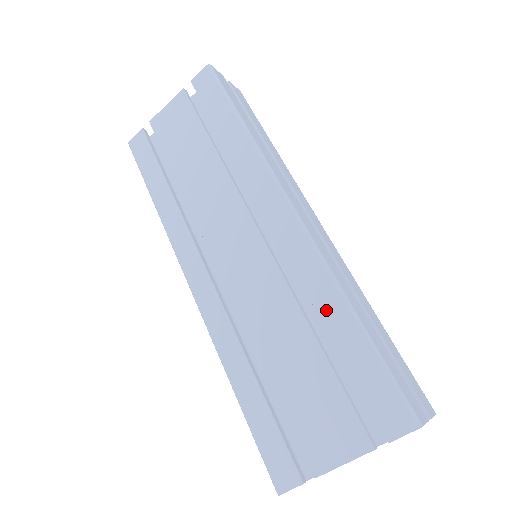
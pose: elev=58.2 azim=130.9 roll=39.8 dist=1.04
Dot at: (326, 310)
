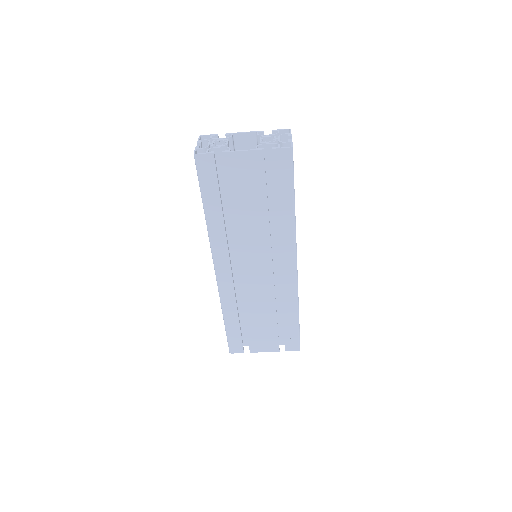
Dot at: (287, 309)
